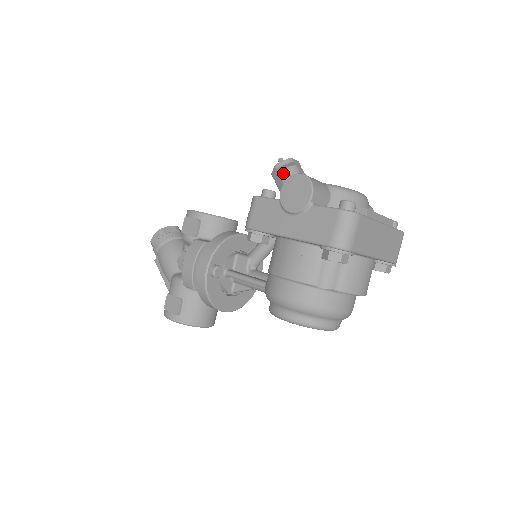
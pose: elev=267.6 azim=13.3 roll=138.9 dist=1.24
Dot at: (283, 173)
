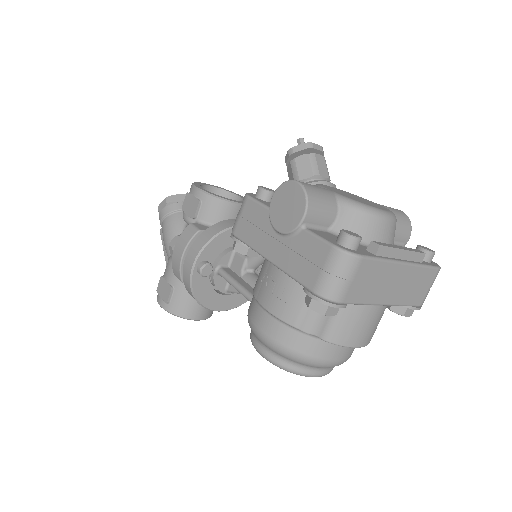
Dot at: (295, 162)
